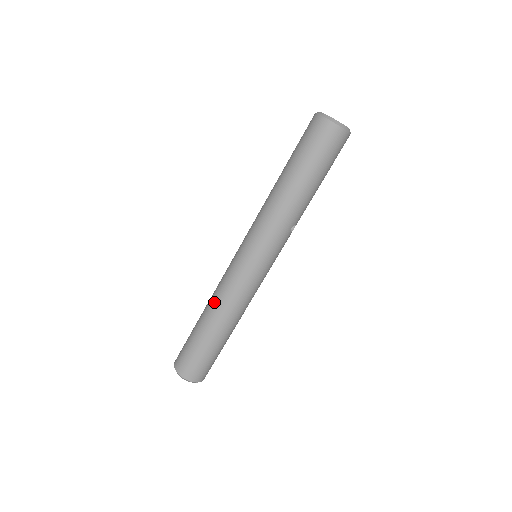
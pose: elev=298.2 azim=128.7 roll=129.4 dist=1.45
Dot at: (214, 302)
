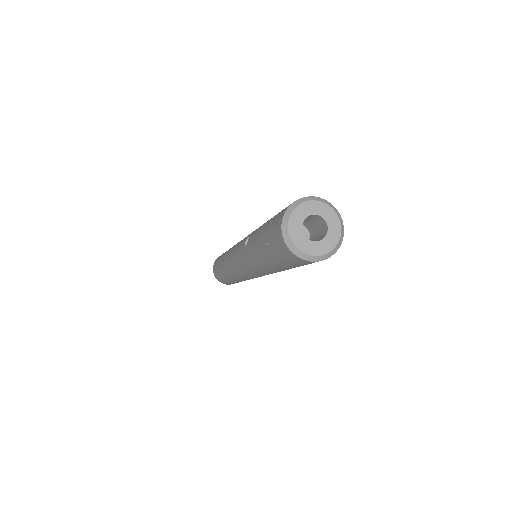
Dot at: (229, 275)
